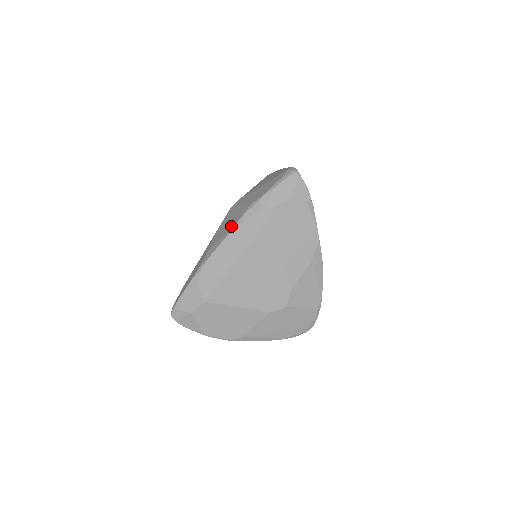
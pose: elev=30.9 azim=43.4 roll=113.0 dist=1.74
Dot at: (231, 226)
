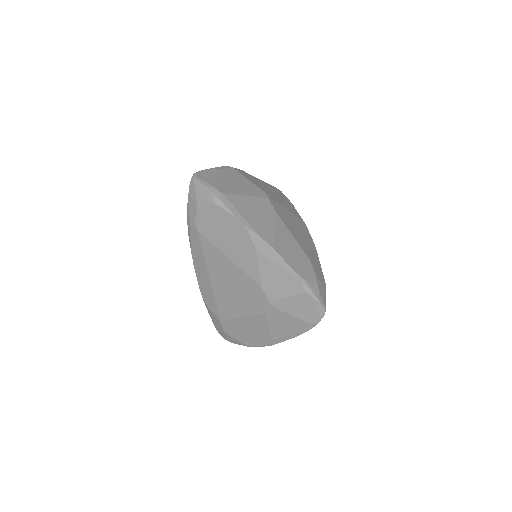
Dot at: occluded
